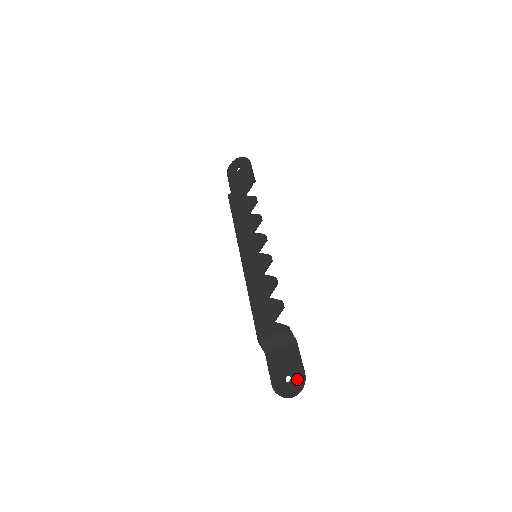
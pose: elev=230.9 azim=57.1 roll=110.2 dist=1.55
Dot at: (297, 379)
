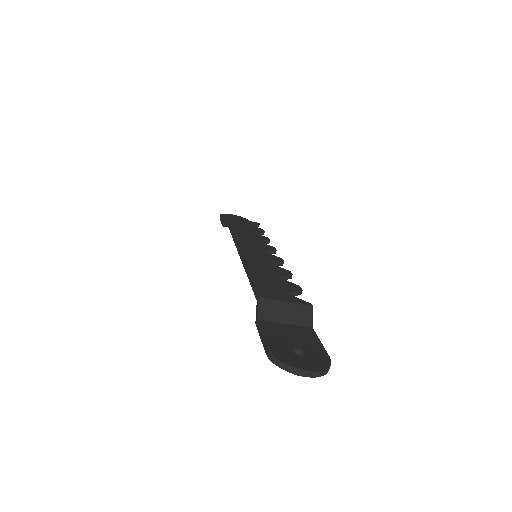
Dot at: (318, 358)
